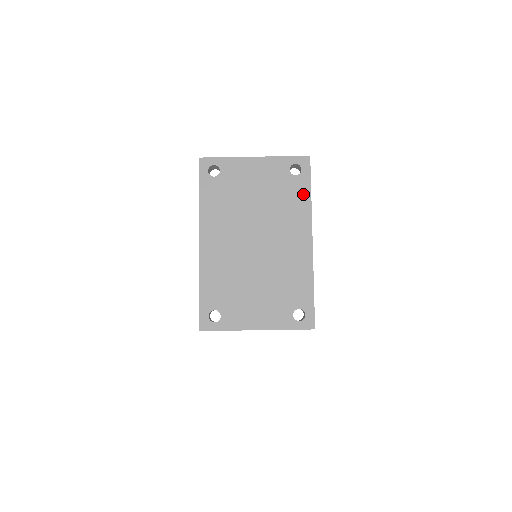
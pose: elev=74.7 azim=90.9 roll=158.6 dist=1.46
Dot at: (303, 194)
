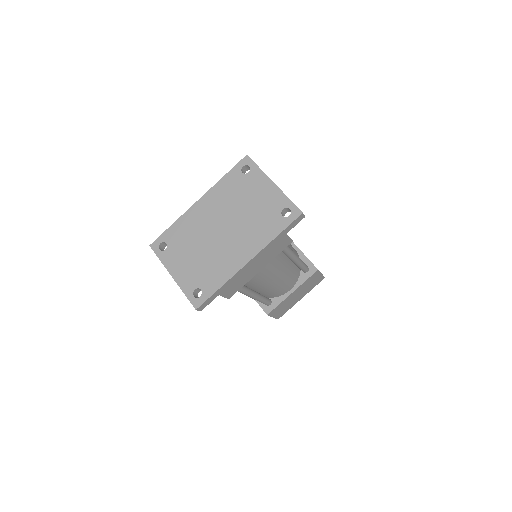
Dot at: (274, 230)
